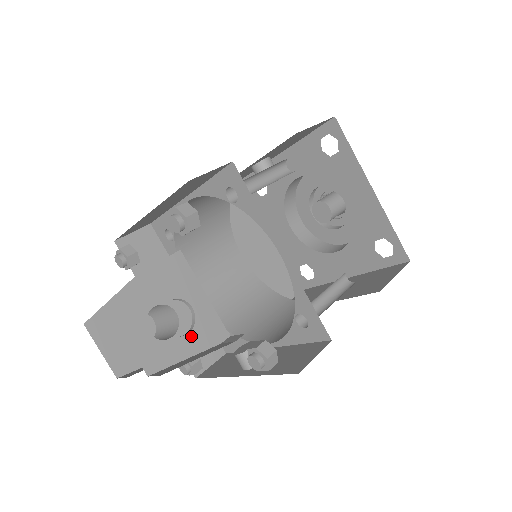
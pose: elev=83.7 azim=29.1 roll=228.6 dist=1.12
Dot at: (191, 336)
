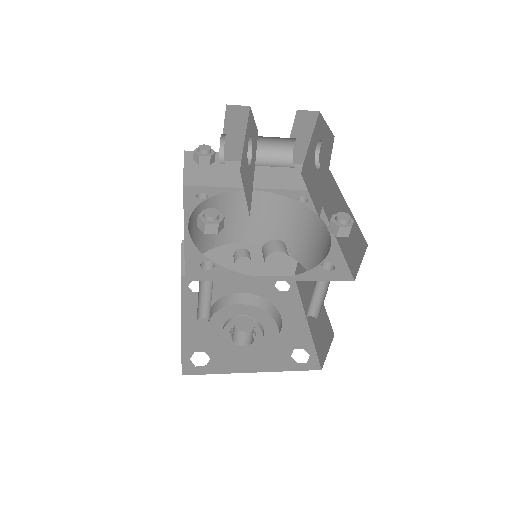
Dot at: occluded
